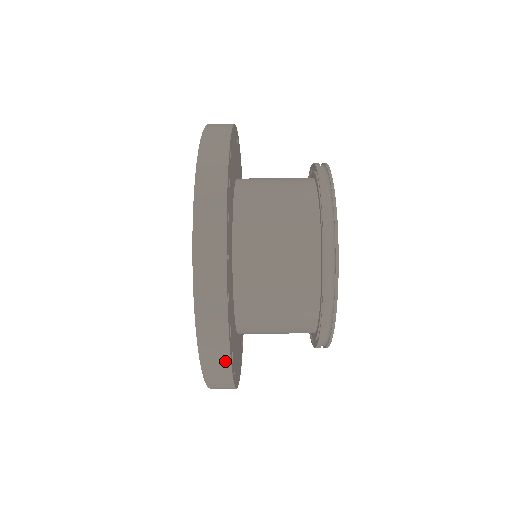
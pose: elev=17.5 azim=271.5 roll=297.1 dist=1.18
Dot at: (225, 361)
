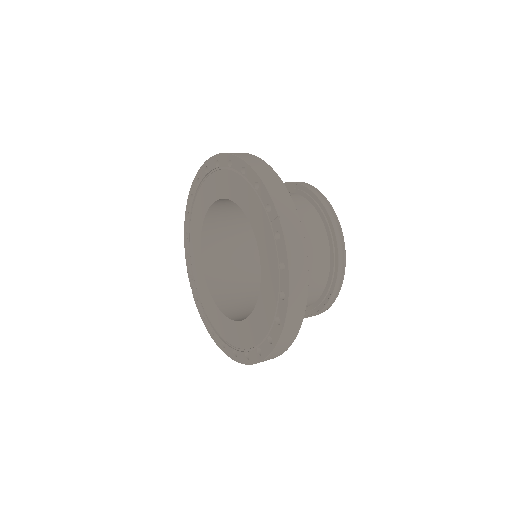
Dot at: occluded
